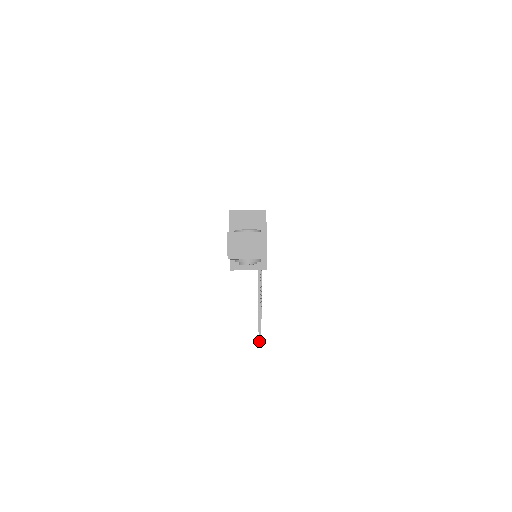
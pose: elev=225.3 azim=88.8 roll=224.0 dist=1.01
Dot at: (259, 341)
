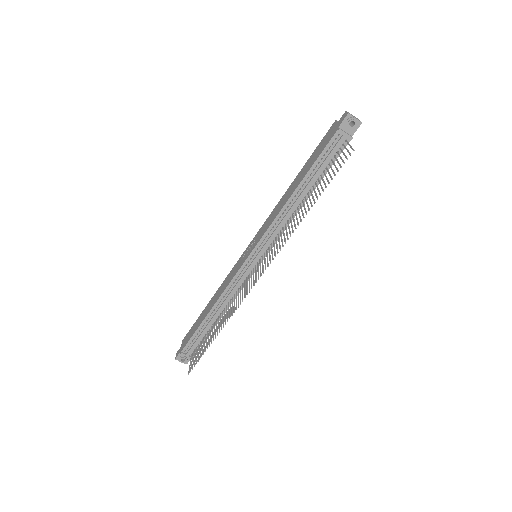
Dot at: (354, 150)
